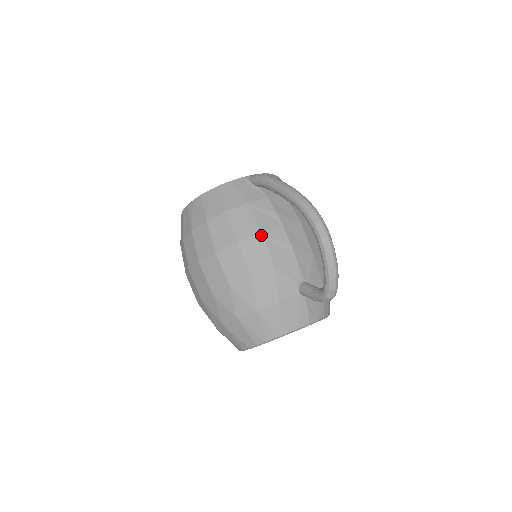
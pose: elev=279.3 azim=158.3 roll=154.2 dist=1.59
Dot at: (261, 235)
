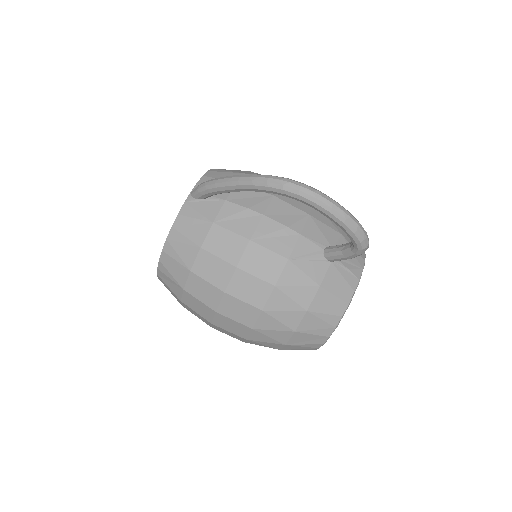
Dot at: (252, 242)
